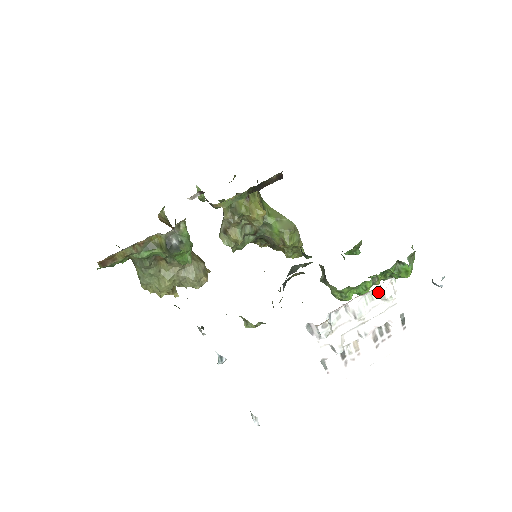
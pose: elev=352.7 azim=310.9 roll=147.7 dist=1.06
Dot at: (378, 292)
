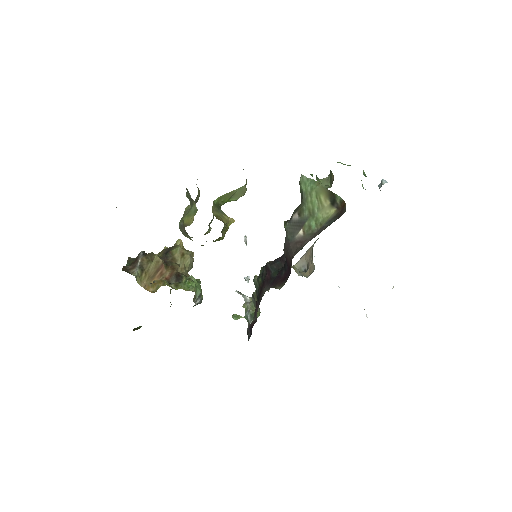
Dot at: occluded
